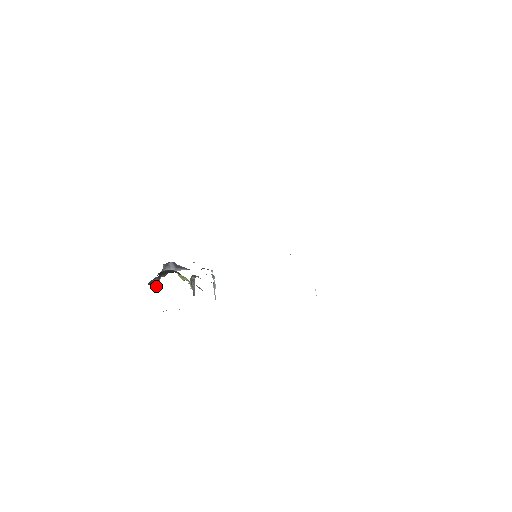
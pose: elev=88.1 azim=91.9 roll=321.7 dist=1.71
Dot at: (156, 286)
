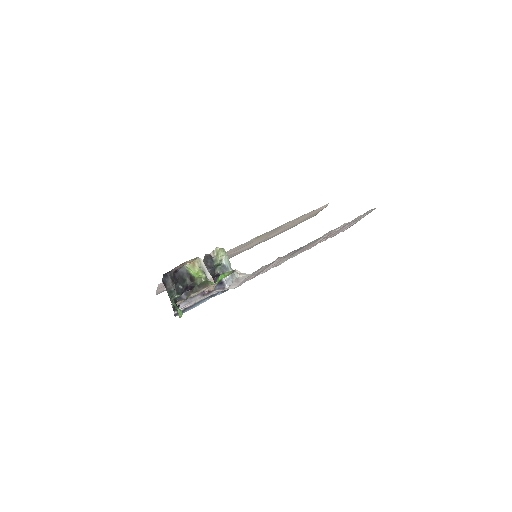
Dot at: (176, 308)
